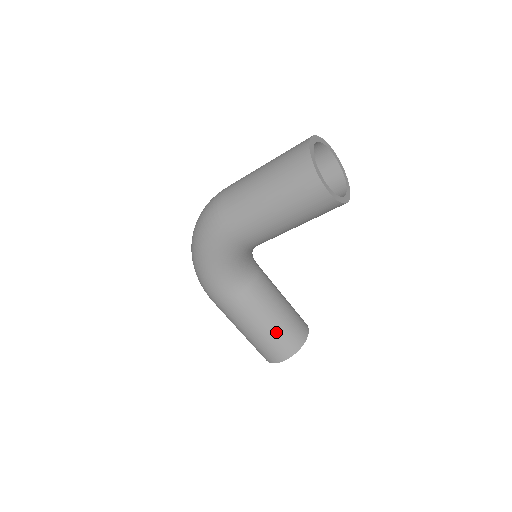
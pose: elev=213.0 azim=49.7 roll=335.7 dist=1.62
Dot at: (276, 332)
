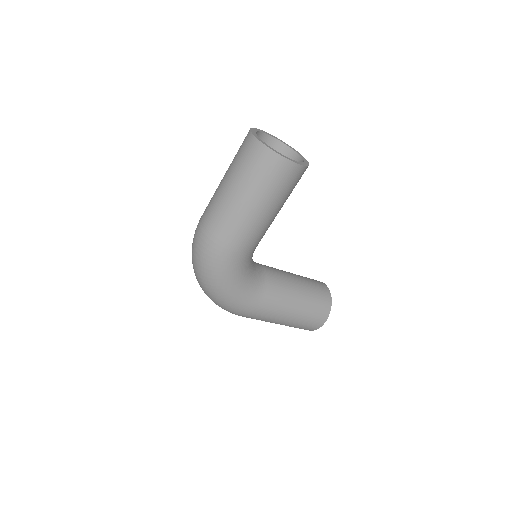
Dot at: (308, 302)
